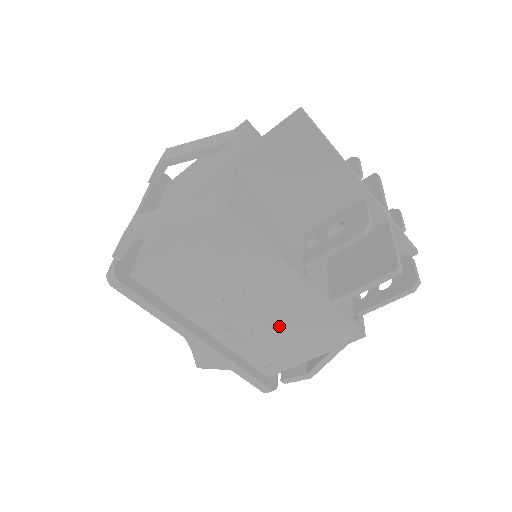
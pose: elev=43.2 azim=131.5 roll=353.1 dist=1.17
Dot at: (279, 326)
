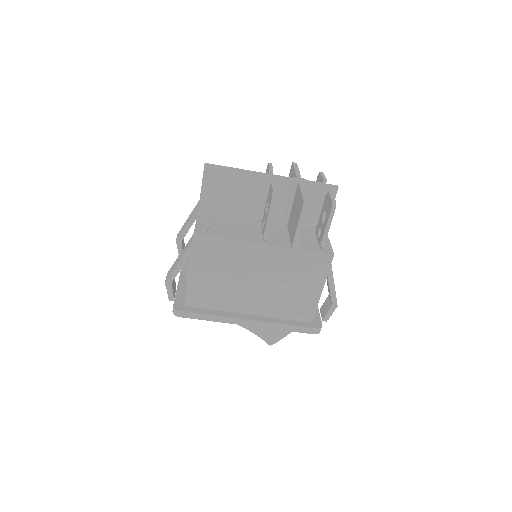
Dot at: (282, 283)
